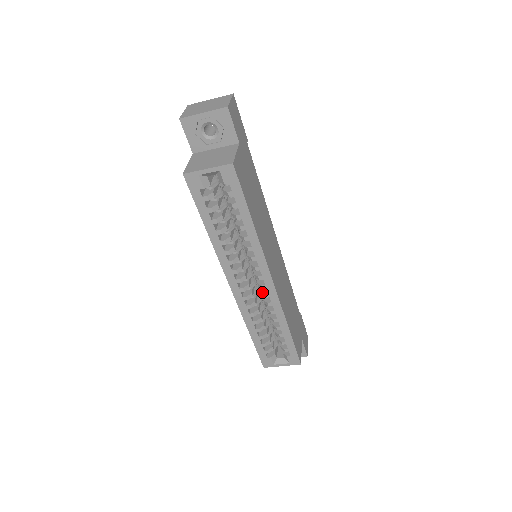
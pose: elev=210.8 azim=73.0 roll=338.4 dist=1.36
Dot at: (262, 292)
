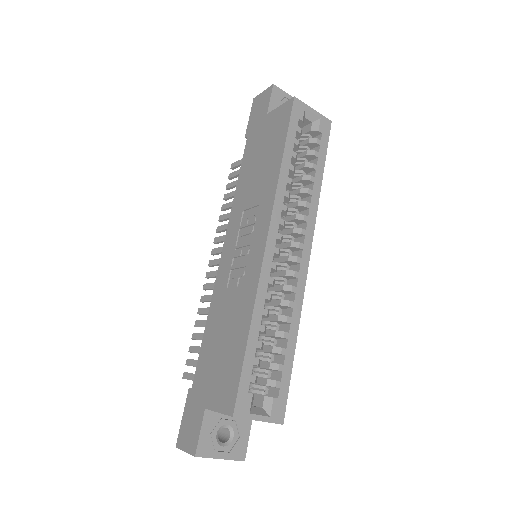
Dot at: (290, 270)
